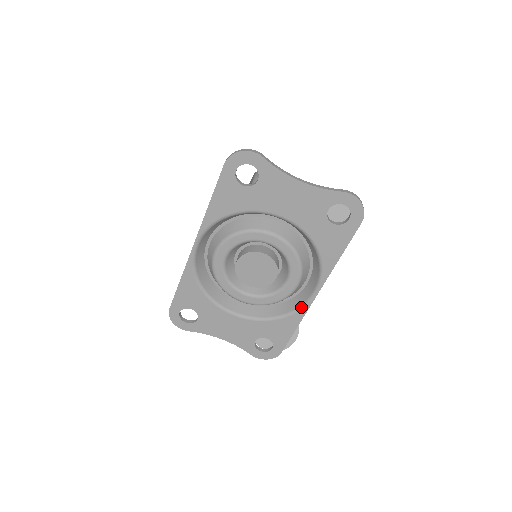
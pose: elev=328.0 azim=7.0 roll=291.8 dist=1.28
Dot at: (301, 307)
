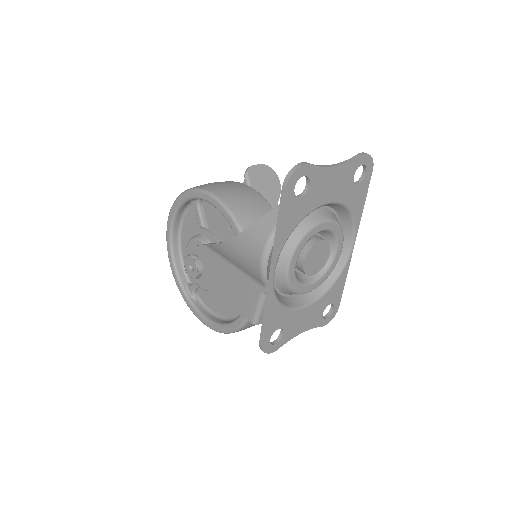
Dot at: (346, 262)
